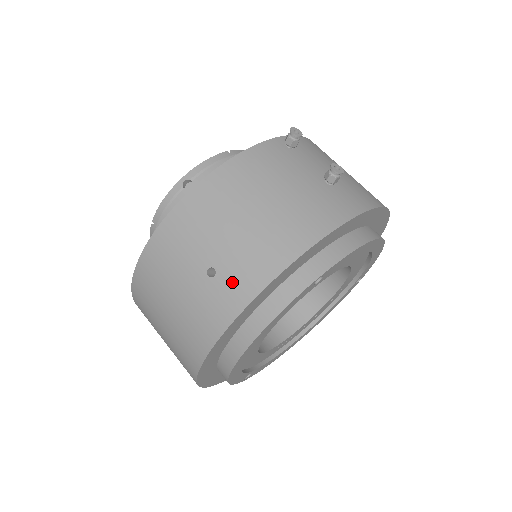
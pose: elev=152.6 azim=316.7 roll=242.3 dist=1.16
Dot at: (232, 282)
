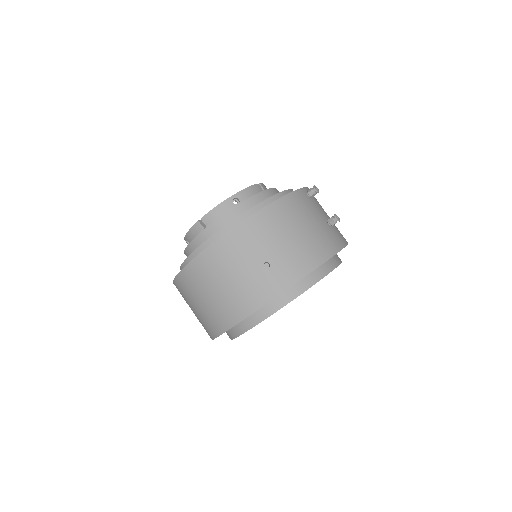
Dot at: (280, 273)
